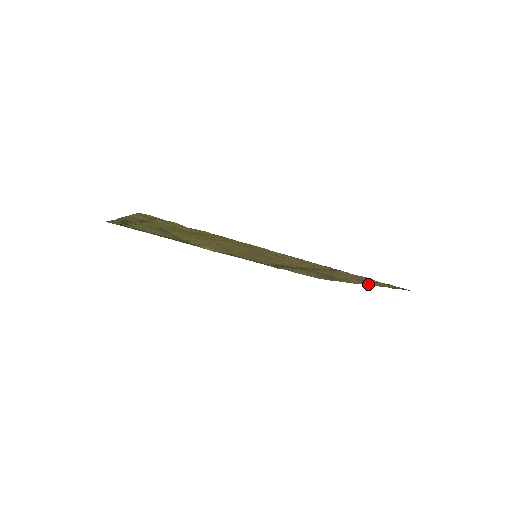
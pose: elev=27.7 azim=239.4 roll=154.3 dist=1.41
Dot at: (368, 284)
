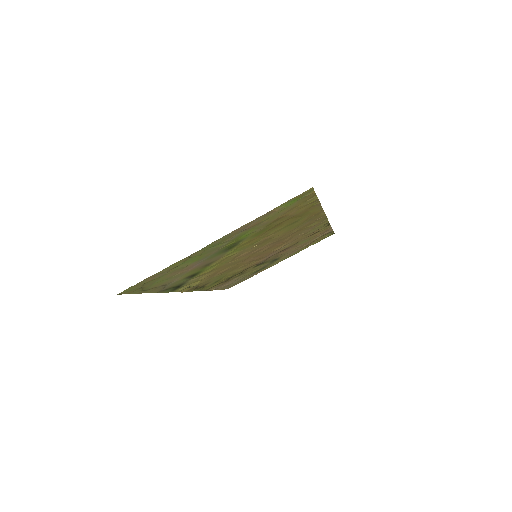
Dot at: (295, 253)
